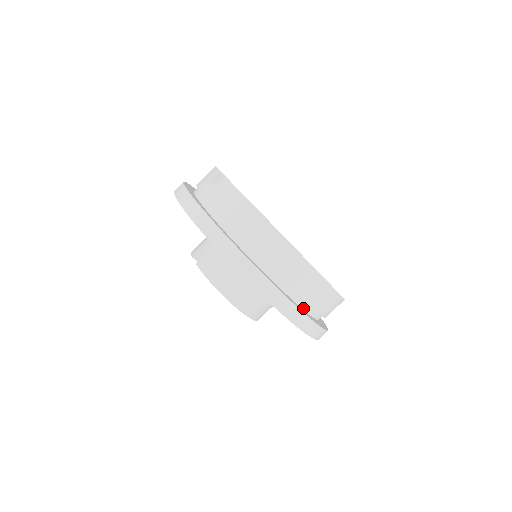
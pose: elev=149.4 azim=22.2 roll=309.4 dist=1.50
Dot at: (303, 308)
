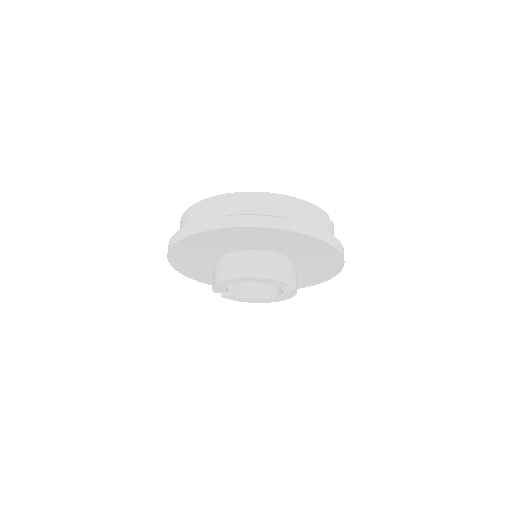
Dot at: occluded
